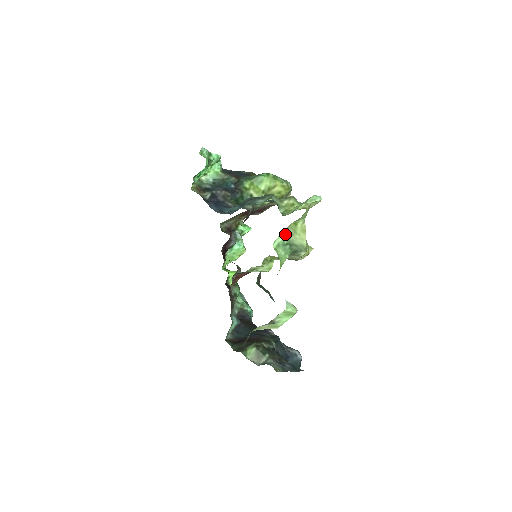
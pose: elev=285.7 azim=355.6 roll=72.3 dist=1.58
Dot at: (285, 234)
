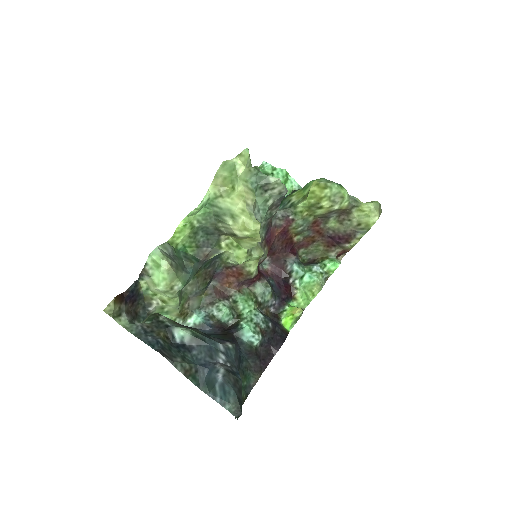
Dot at: (212, 195)
